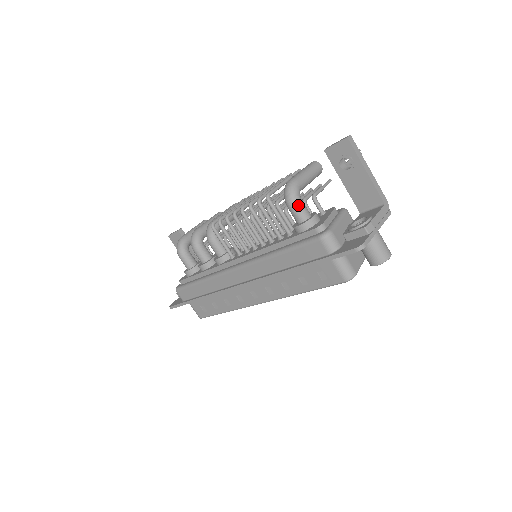
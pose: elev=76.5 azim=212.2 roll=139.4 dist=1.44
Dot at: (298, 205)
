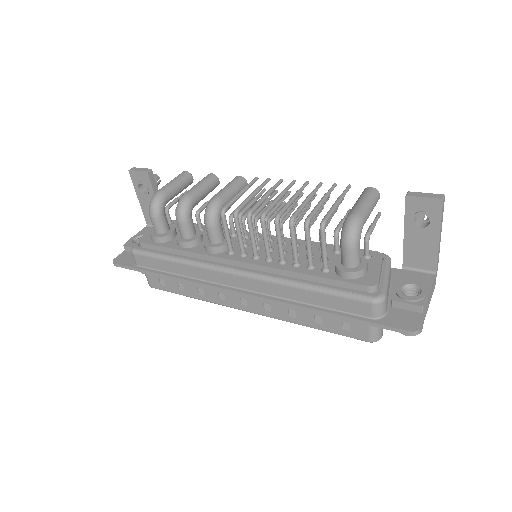
Dot at: (356, 250)
